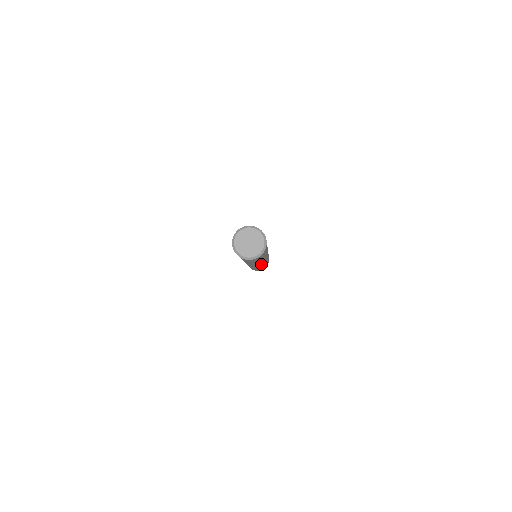
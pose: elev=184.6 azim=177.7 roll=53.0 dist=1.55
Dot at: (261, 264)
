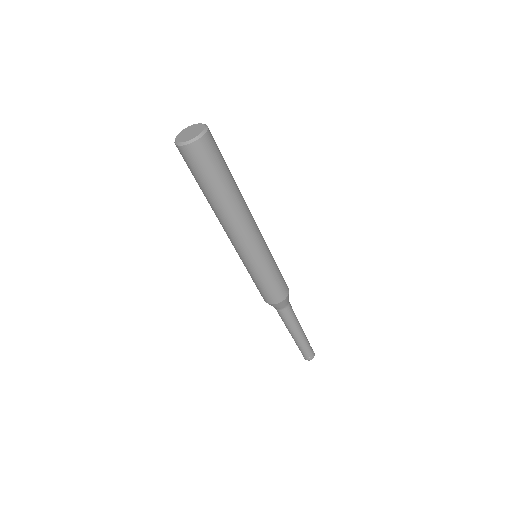
Dot at: (253, 221)
